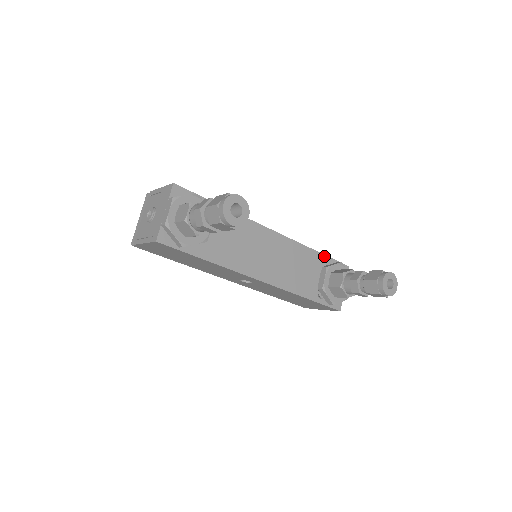
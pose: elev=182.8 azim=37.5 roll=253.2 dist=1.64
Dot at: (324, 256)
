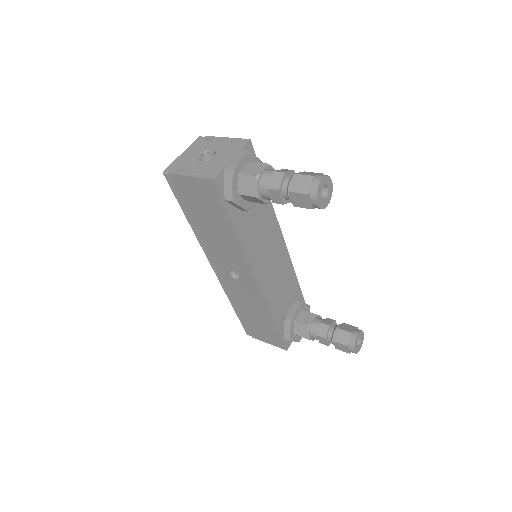
Dot at: (301, 292)
